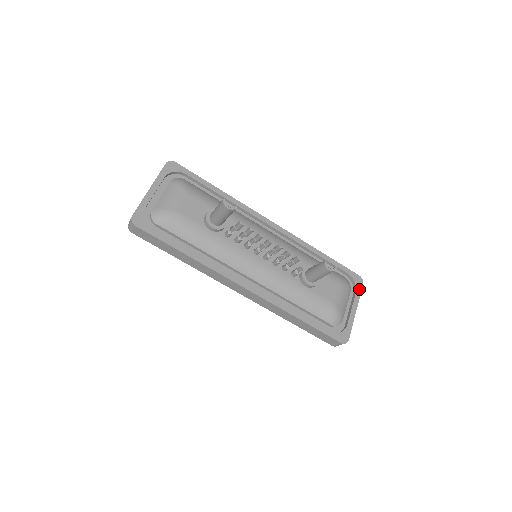
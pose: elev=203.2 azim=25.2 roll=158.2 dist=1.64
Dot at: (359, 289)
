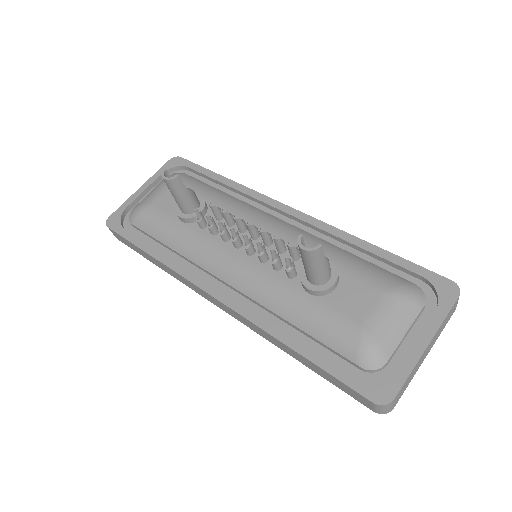
Dot at: (446, 305)
